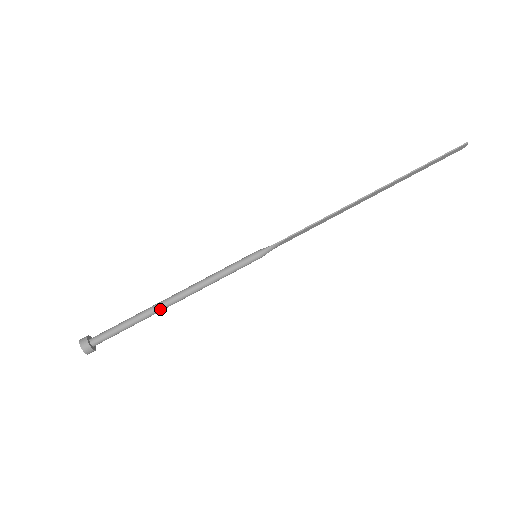
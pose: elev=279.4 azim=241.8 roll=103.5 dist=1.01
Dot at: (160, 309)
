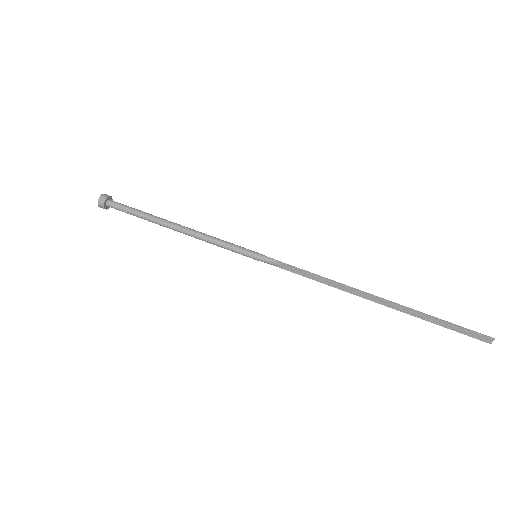
Dot at: (165, 223)
